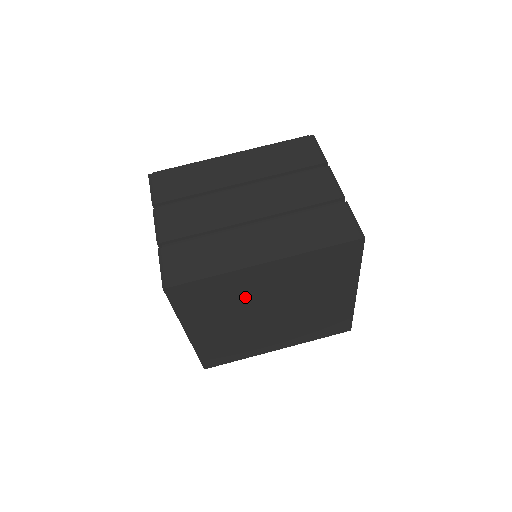
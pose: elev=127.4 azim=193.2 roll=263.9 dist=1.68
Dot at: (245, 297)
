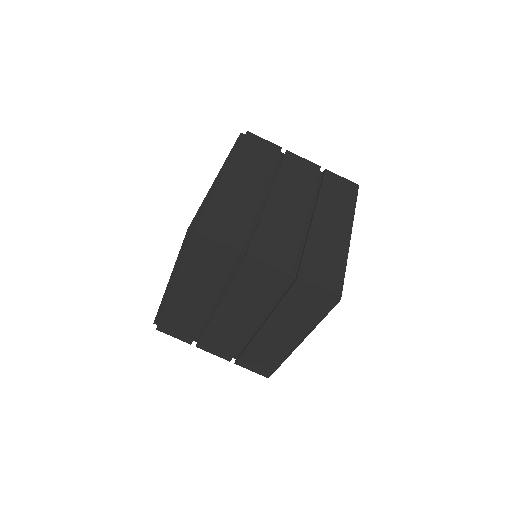
Dot at: occluded
